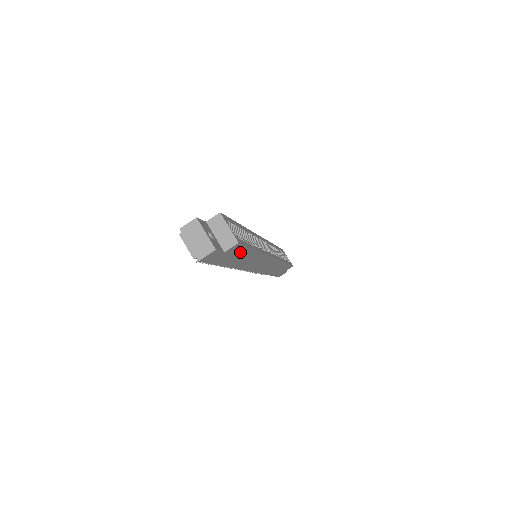
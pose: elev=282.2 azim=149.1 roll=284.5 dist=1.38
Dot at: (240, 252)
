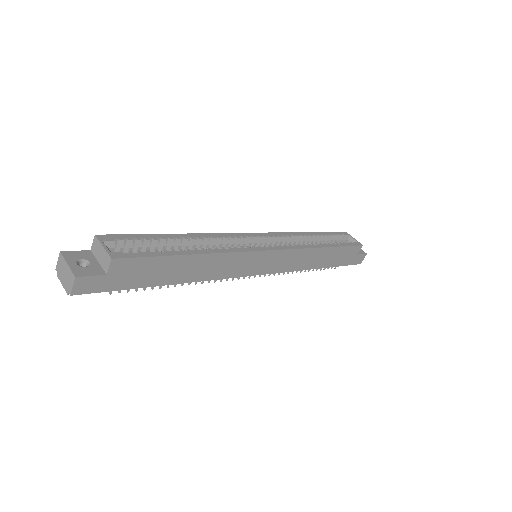
Dot at: (150, 265)
